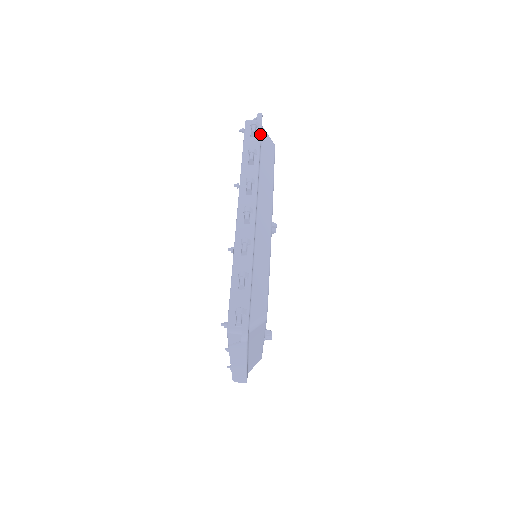
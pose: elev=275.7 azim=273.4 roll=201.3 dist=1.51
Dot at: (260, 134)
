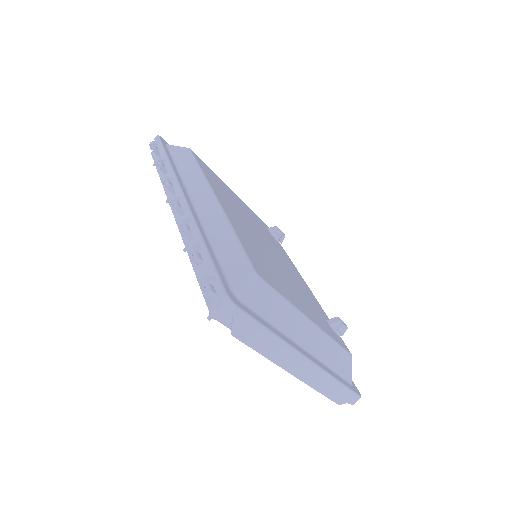
Dot at: (162, 147)
